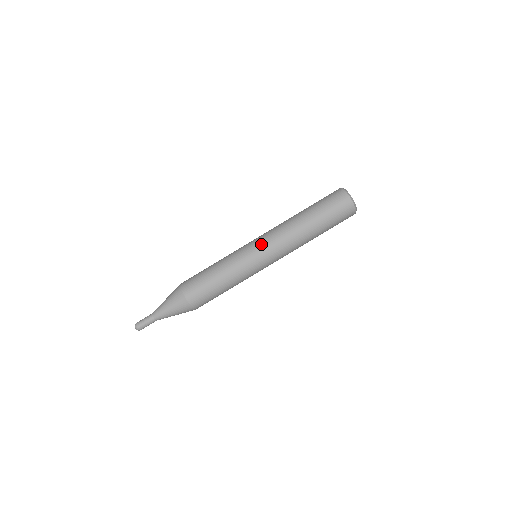
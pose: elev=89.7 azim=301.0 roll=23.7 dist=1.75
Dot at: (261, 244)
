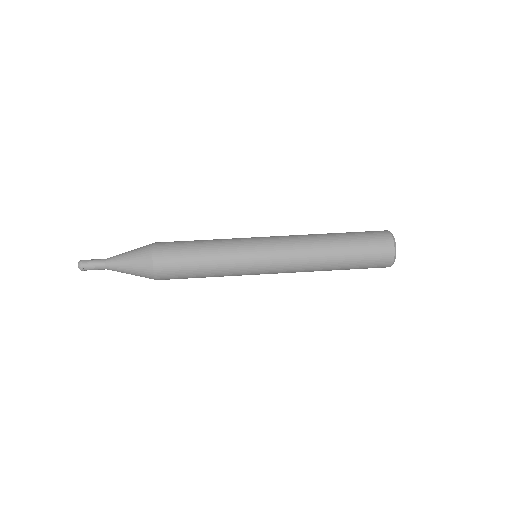
Dot at: (268, 237)
